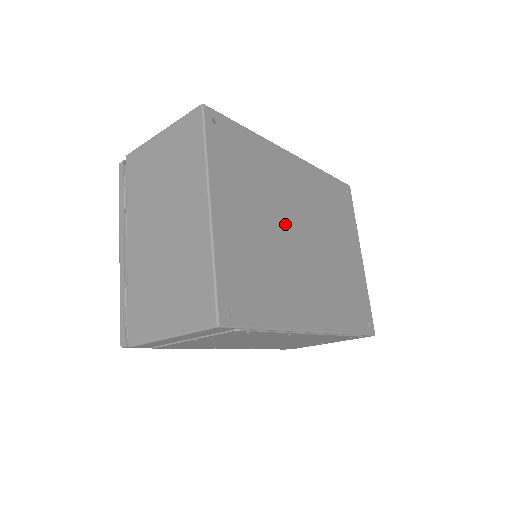
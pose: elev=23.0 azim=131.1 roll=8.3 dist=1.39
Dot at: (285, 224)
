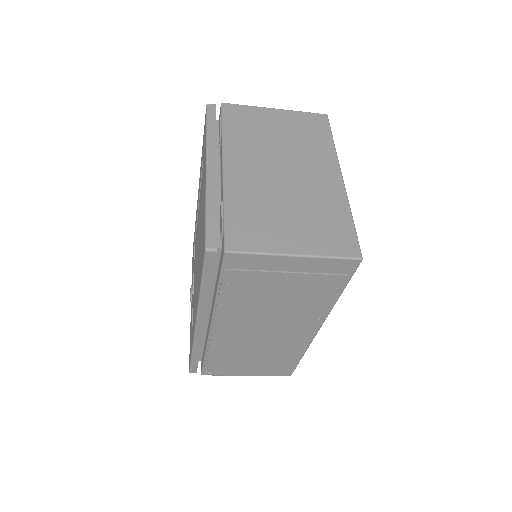
Dot at: occluded
